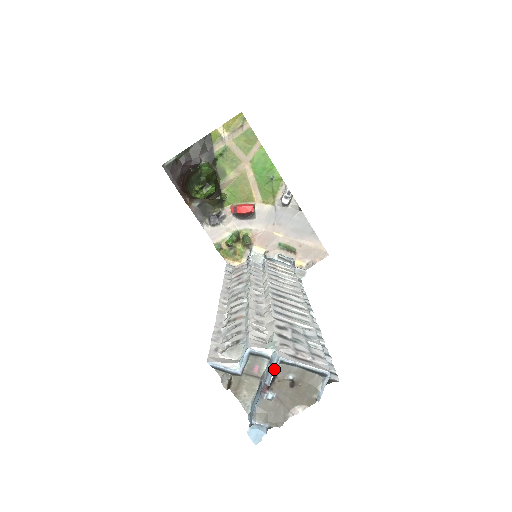
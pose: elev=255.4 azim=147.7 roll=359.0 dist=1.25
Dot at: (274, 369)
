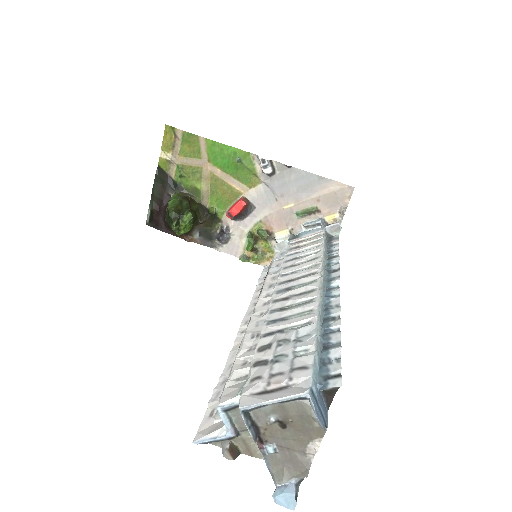
Dot at: (245, 423)
